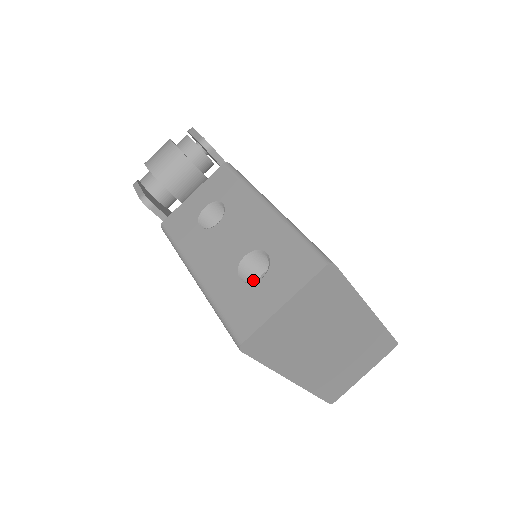
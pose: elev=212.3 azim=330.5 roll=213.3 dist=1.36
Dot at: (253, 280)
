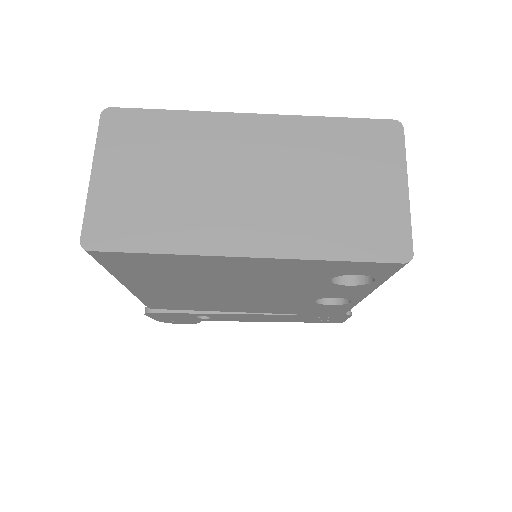
Dot at: occluded
